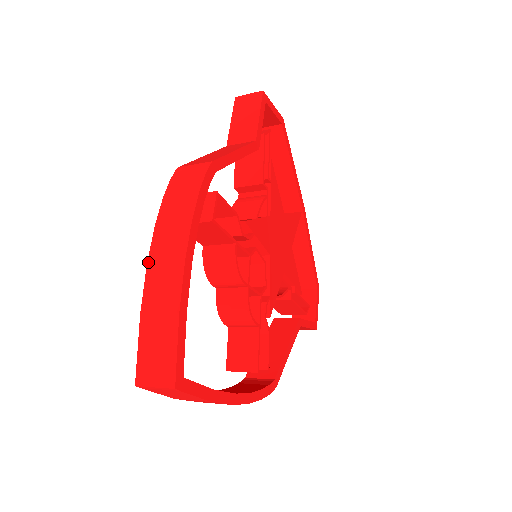
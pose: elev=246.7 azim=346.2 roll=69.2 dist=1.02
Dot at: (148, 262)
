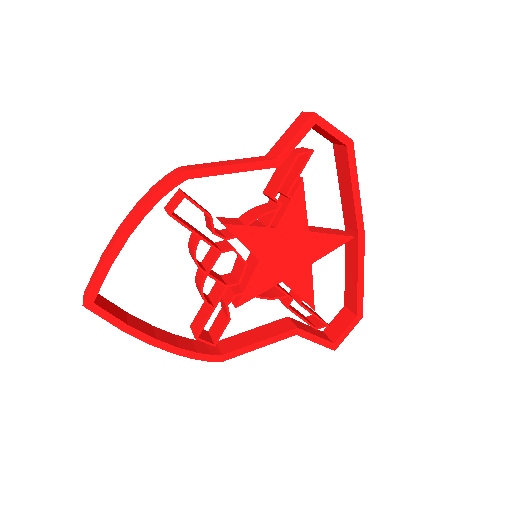
Dot at: (120, 225)
